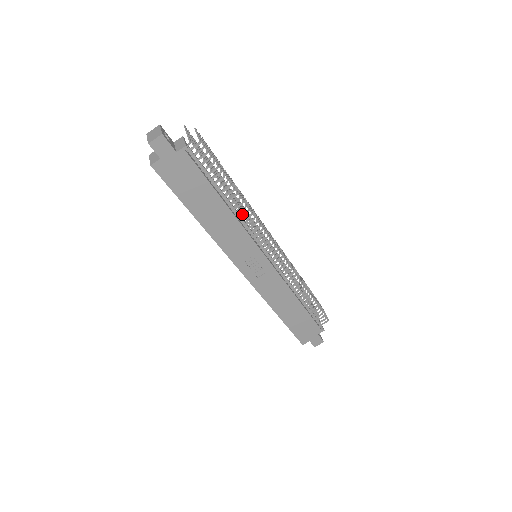
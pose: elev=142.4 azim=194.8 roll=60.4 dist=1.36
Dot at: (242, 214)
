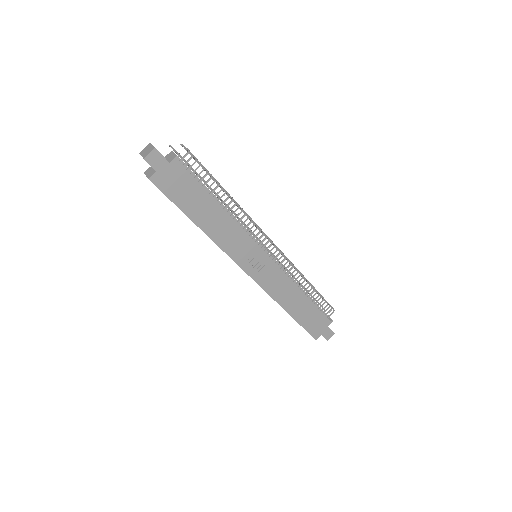
Dot at: (237, 215)
